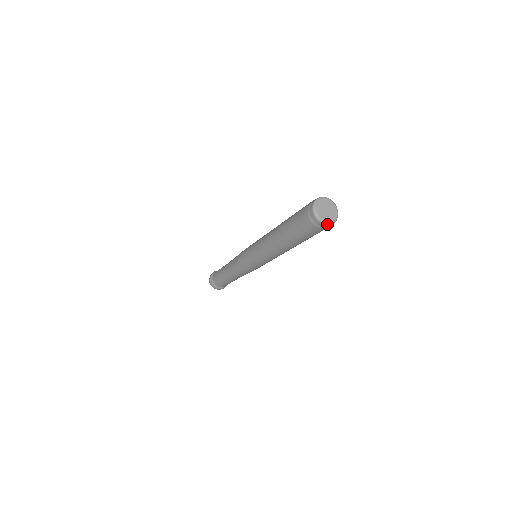
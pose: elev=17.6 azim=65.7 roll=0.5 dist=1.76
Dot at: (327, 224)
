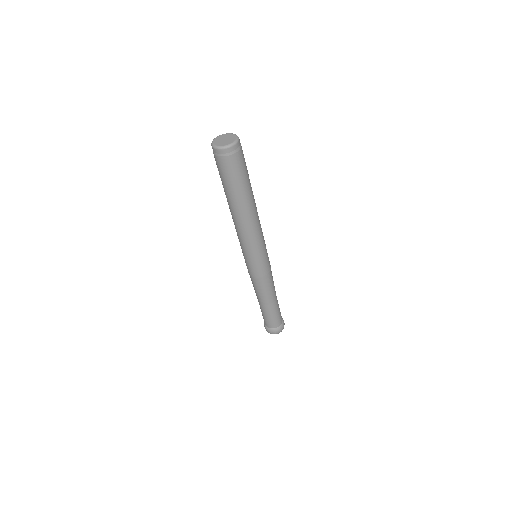
Dot at: (224, 148)
